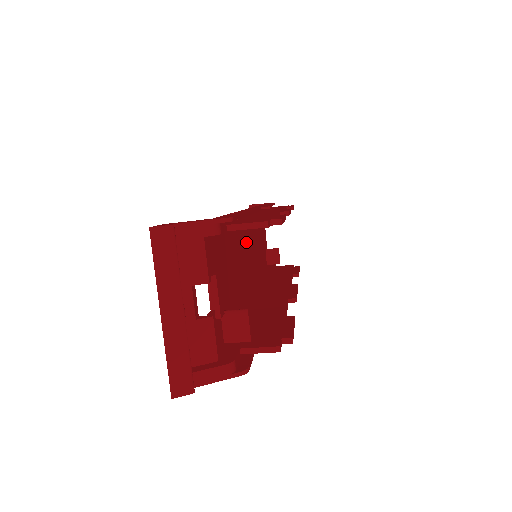
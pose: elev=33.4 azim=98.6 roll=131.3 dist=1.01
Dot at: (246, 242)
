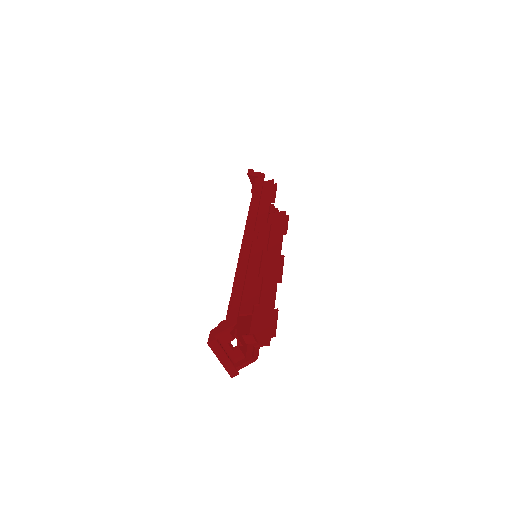
Dot at: occluded
